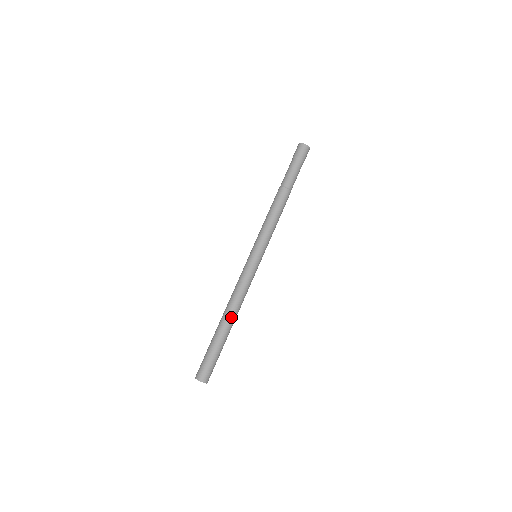
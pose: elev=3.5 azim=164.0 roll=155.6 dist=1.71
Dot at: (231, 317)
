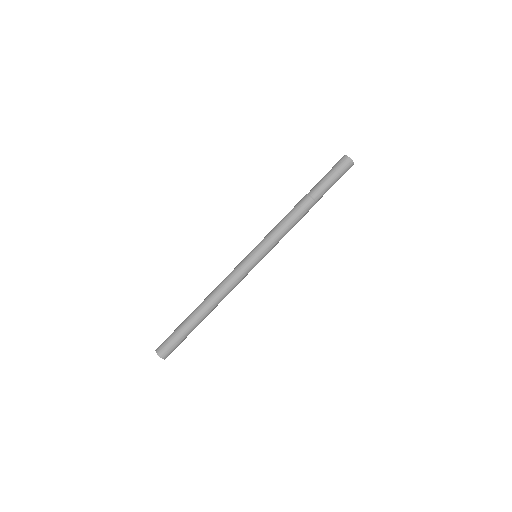
Dot at: (208, 307)
